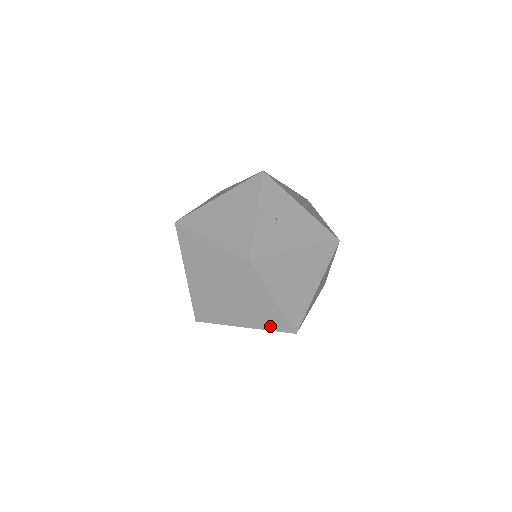
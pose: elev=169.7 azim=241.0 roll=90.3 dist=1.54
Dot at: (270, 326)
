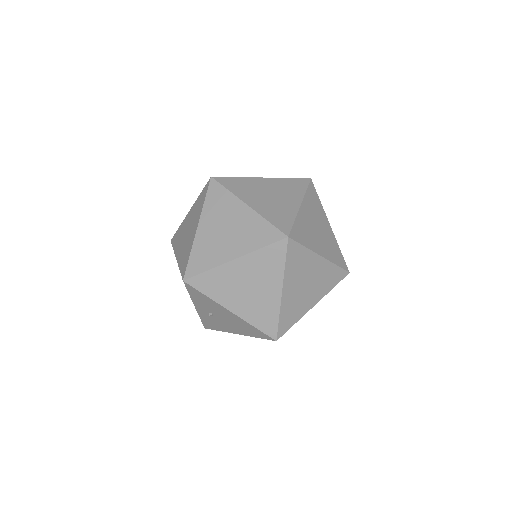
Dot at: occluded
